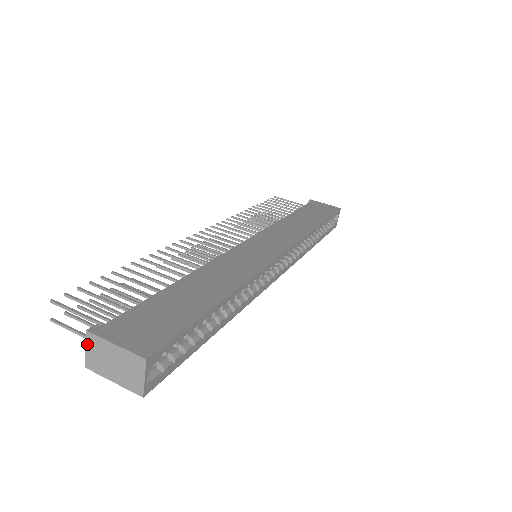
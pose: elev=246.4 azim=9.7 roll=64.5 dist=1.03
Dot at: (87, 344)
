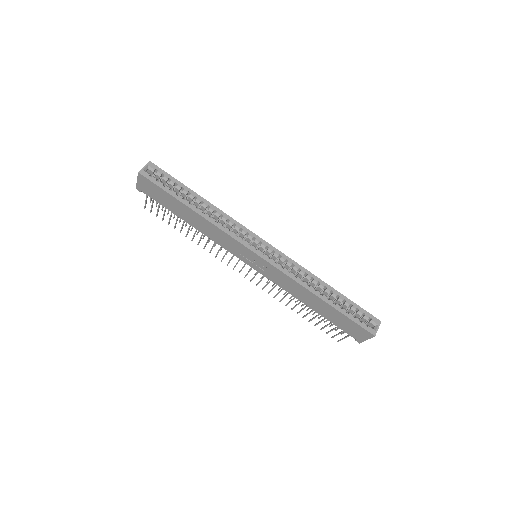
Dot at: occluded
